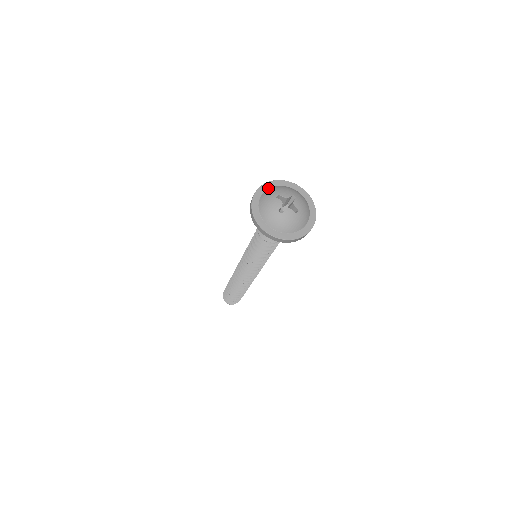
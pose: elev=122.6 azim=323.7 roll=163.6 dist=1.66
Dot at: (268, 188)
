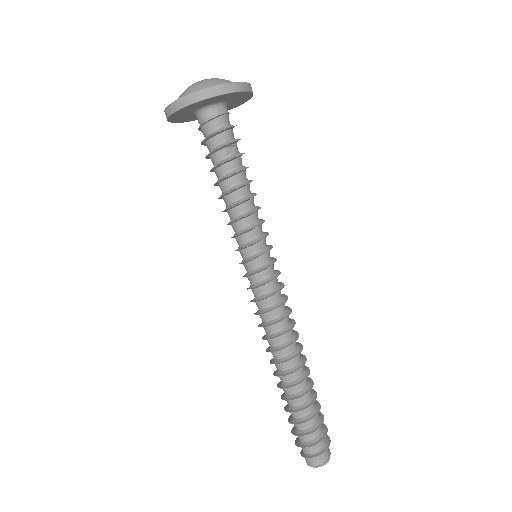
Dot at: occluded
